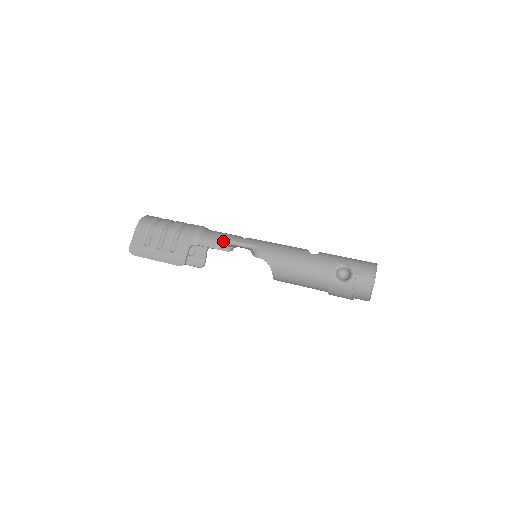
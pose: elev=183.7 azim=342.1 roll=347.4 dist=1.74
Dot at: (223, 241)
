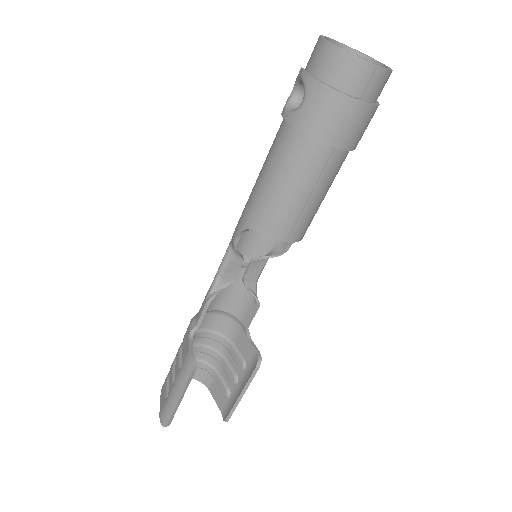
Dot at: (210, 286)
